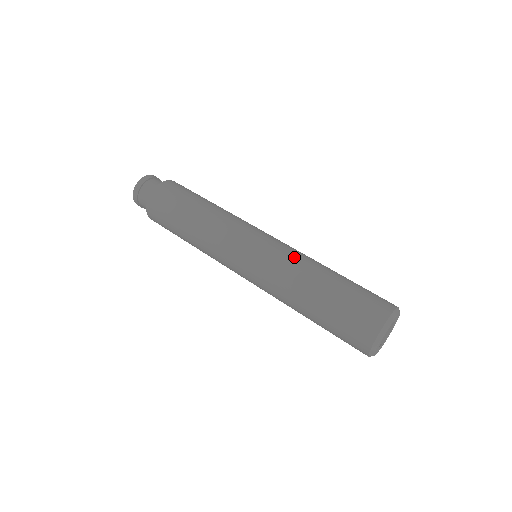
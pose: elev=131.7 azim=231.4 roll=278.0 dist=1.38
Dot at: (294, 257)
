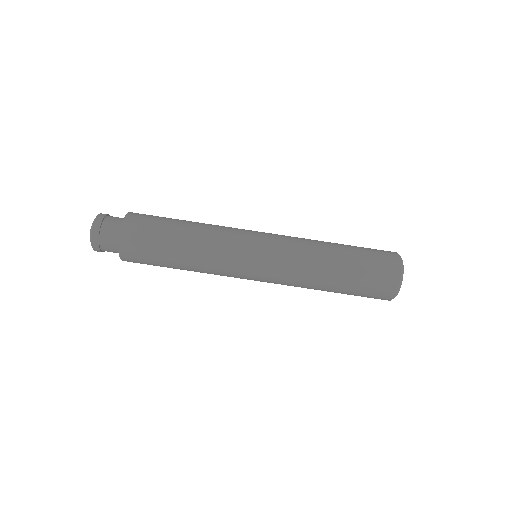
Dot at: (300, 262)
